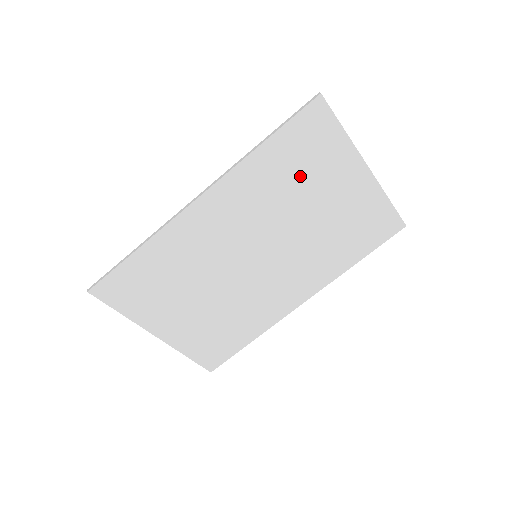
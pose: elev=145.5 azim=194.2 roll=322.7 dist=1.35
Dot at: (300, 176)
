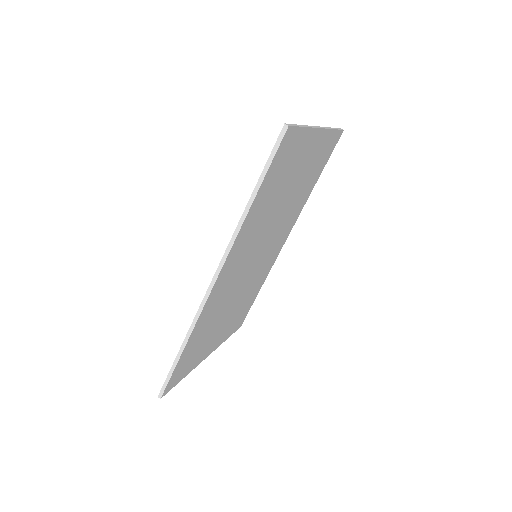
Dot at: (279, 188)
